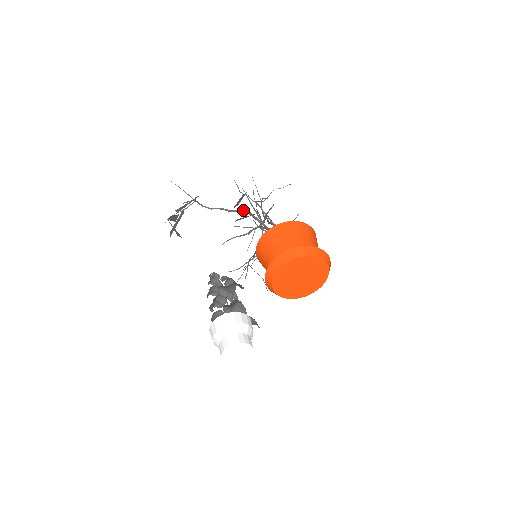
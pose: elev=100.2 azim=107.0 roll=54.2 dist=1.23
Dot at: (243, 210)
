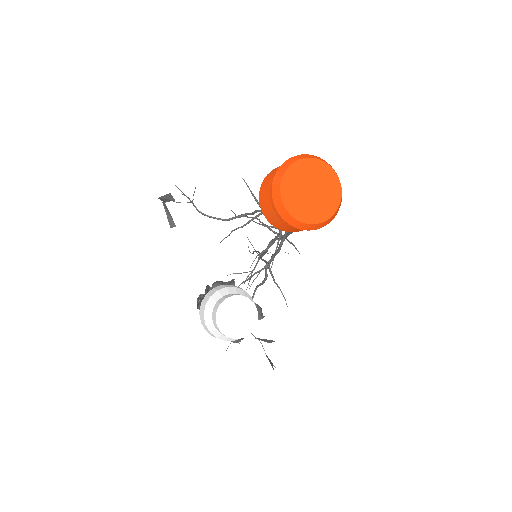
Dot at: (241, 214)
